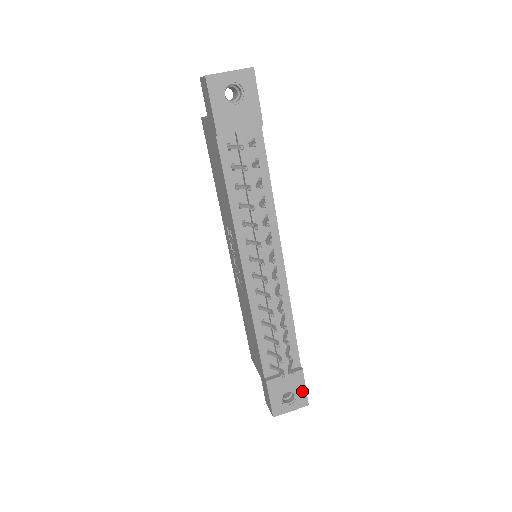
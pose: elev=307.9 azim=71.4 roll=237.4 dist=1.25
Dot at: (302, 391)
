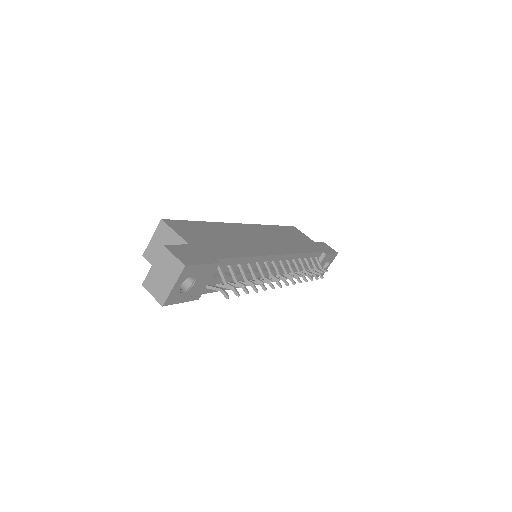
Dot at: (331, 256)
